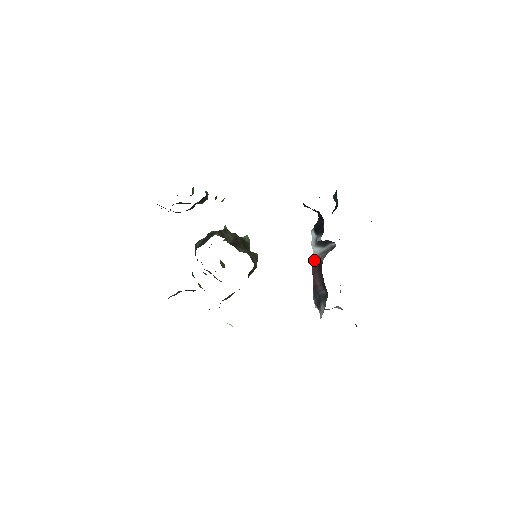
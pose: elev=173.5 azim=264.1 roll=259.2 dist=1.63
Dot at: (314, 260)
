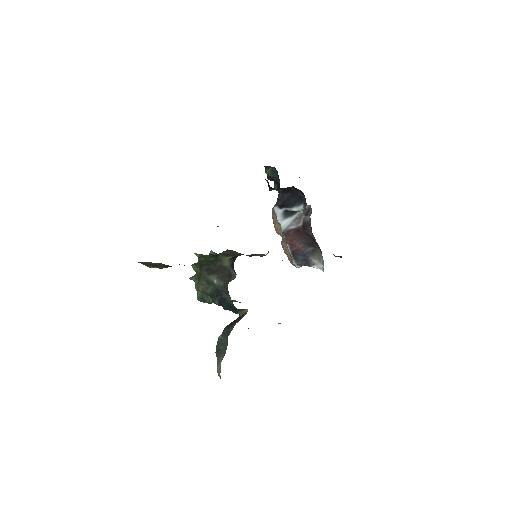
Dot at: (288, 231)
